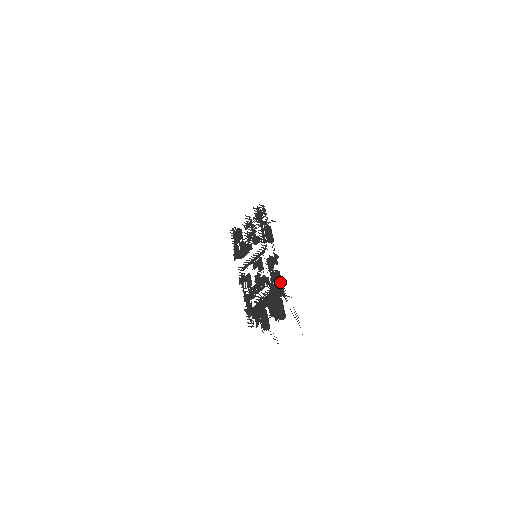
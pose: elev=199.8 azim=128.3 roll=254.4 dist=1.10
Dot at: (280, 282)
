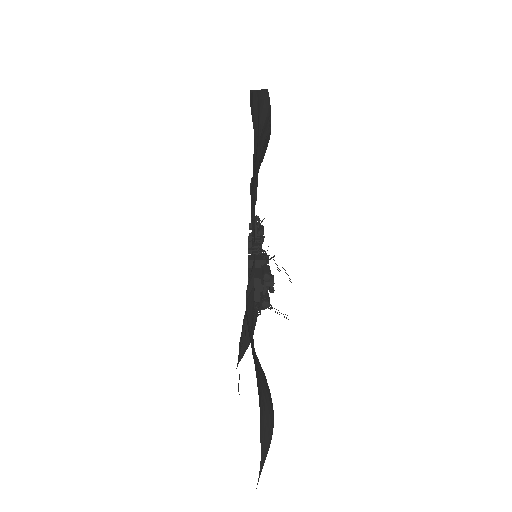
Dot at: (258, 248)
